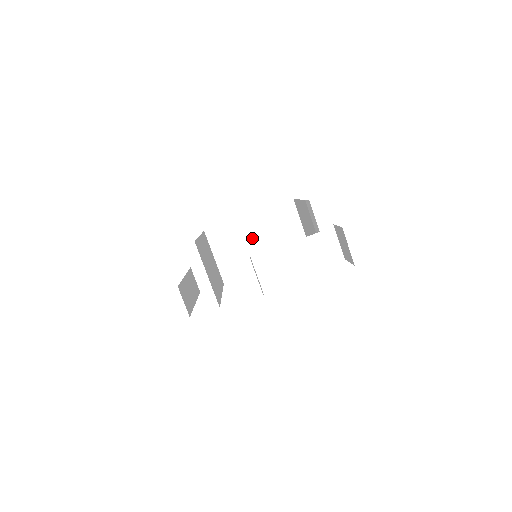
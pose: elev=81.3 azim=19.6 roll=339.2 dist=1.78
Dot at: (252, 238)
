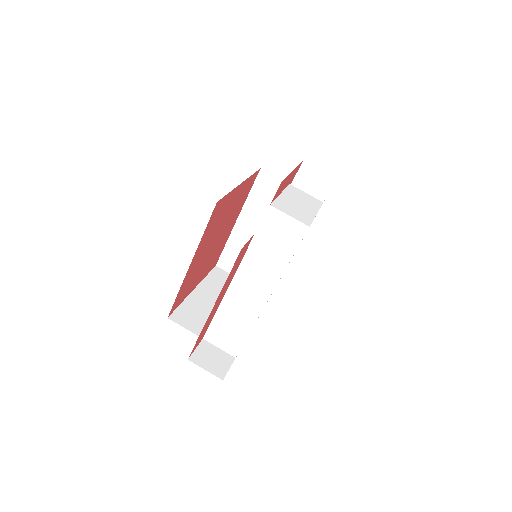
Dot at: occluded
